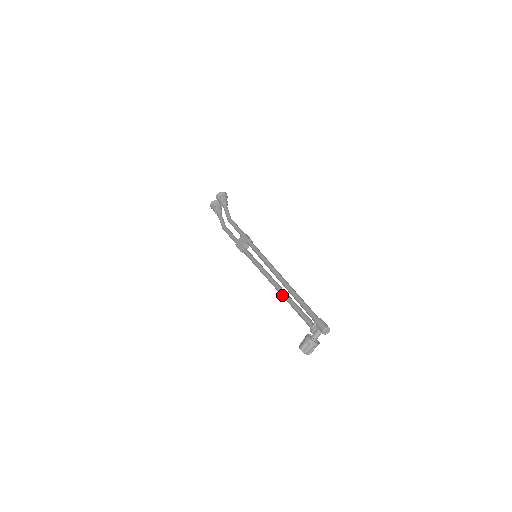
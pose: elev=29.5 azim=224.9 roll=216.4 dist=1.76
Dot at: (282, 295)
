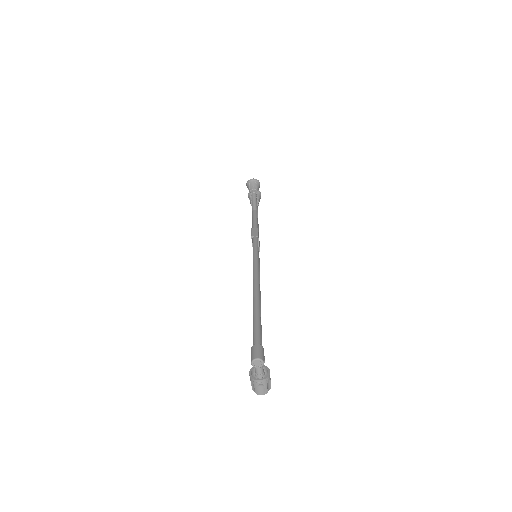
Dot at: occluded
